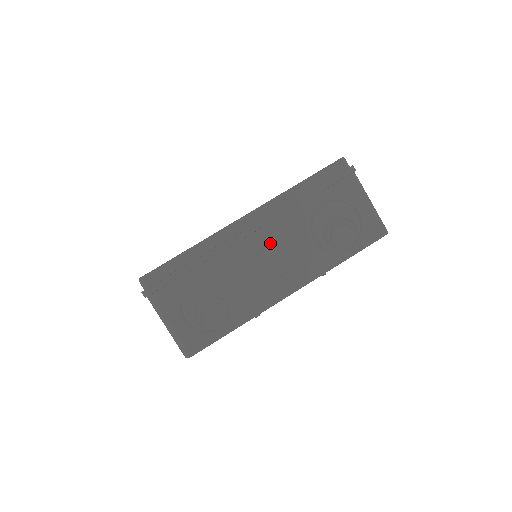
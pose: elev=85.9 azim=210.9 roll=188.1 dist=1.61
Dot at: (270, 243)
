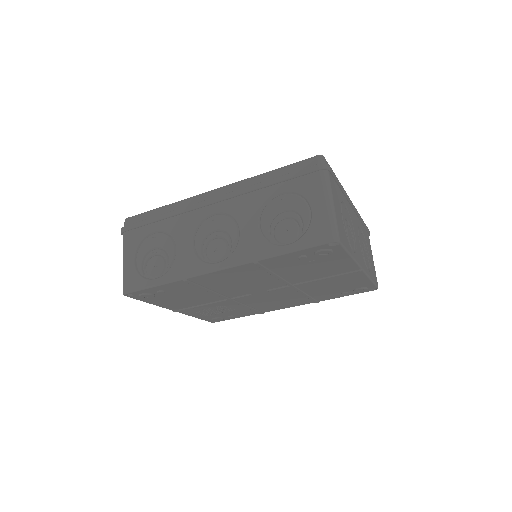
Dot at: (221, 217)
